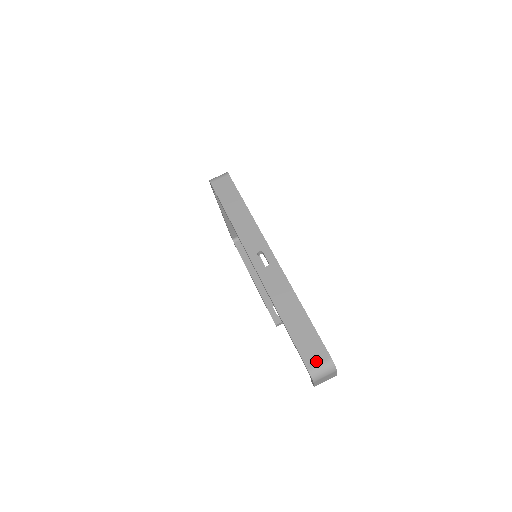
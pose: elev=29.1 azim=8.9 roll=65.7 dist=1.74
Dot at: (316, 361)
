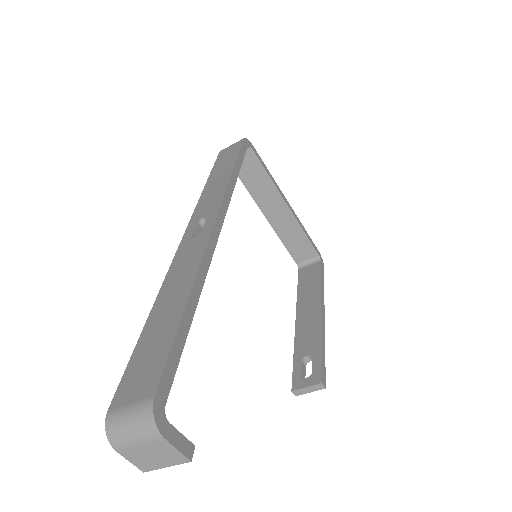
Dot at: (129, 398)
